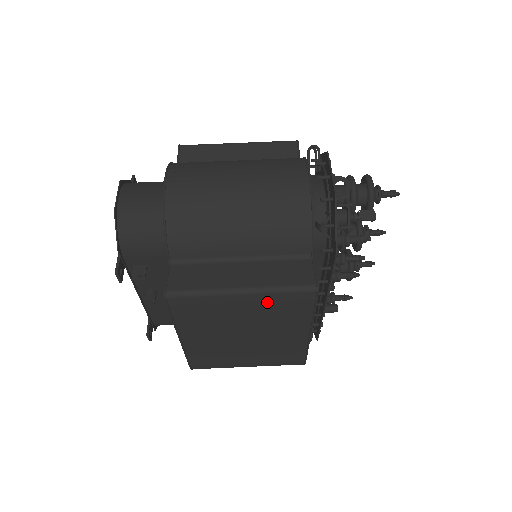
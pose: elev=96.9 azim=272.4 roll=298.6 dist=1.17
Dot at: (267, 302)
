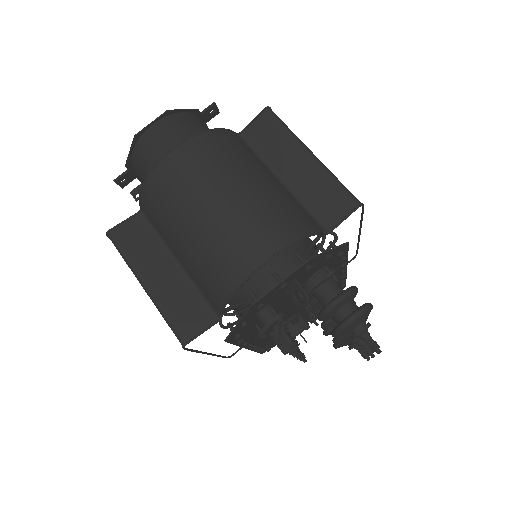
Dot at: occluded
